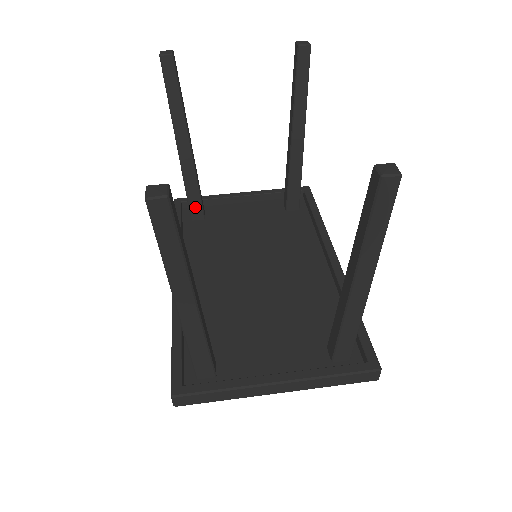
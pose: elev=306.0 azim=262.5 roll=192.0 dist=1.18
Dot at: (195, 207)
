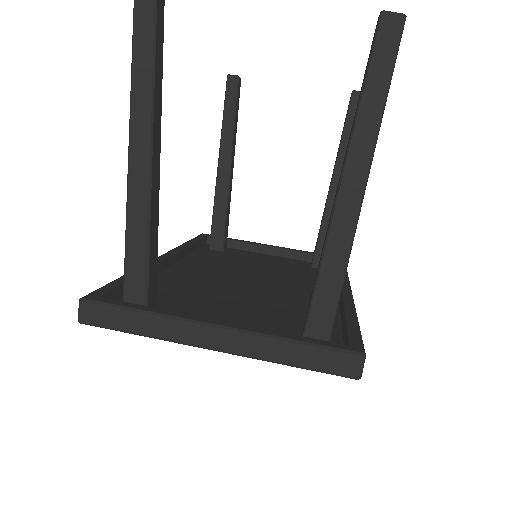
Dot at: (217, 234)
